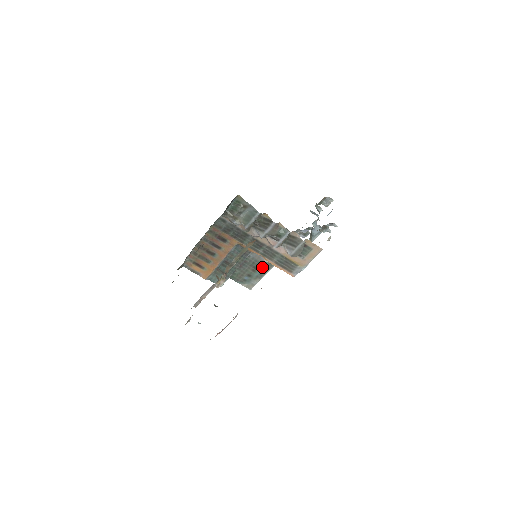
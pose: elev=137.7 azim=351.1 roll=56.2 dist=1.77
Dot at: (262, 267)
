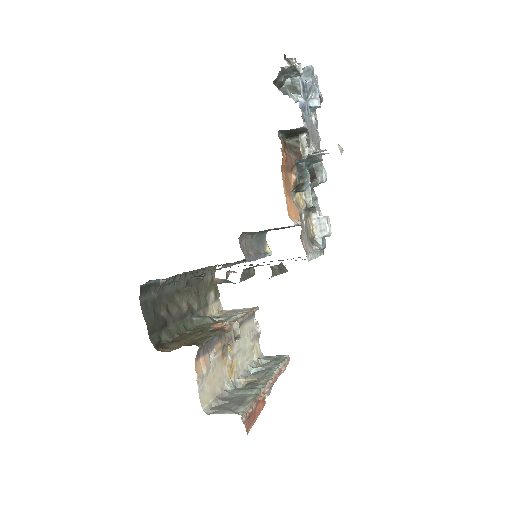
Dot at: occluded
